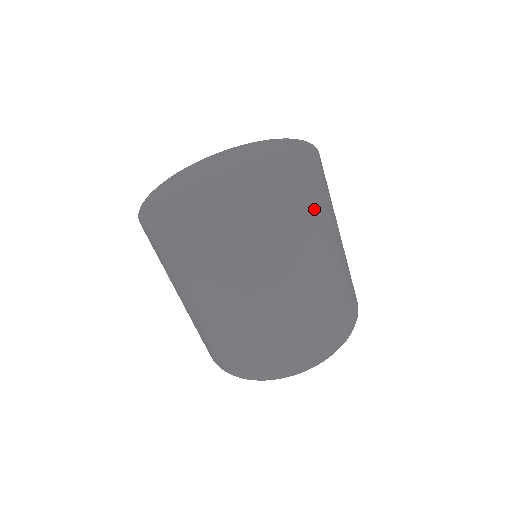
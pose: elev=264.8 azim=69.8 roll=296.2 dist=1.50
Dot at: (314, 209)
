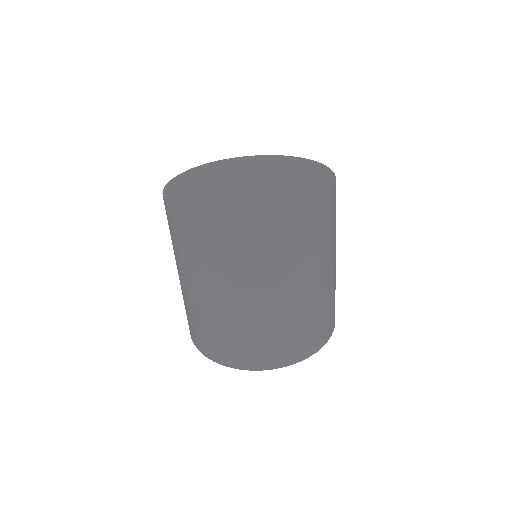
Dot at: (319, 226)
